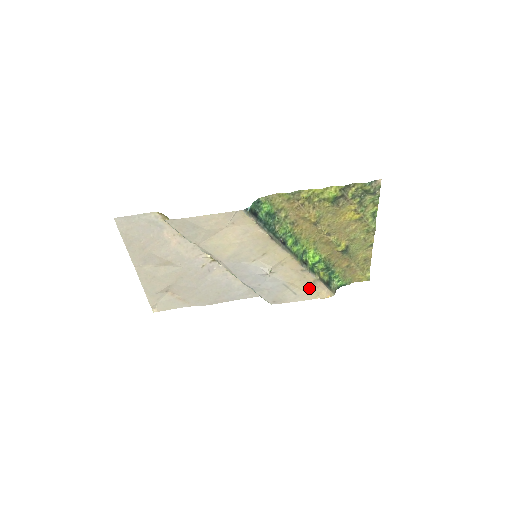
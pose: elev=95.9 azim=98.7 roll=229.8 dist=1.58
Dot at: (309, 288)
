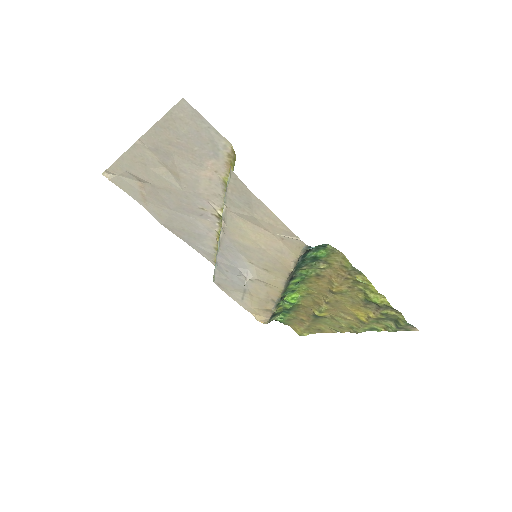
Dot at: (258, 307)
